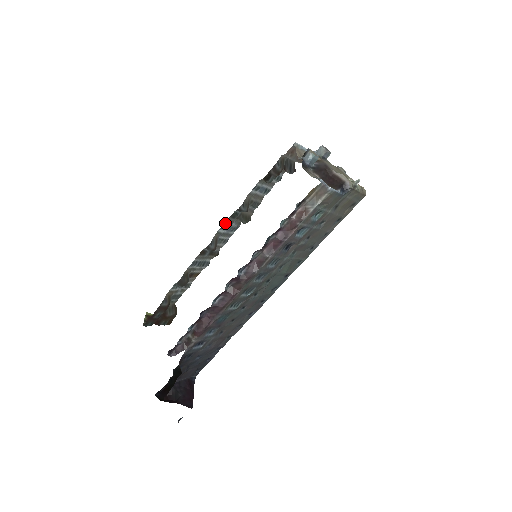
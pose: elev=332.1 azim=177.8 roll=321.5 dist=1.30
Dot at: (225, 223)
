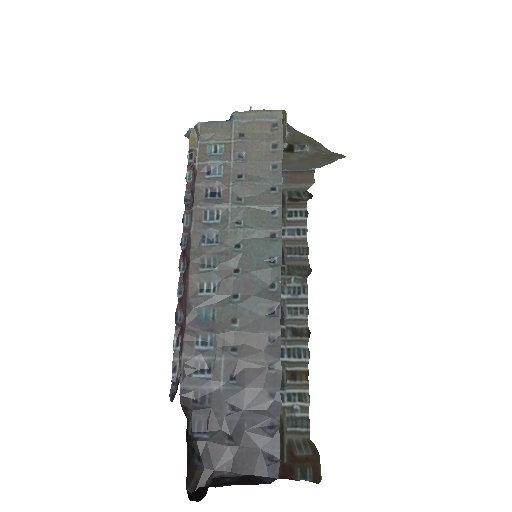
Dot at: occluded
